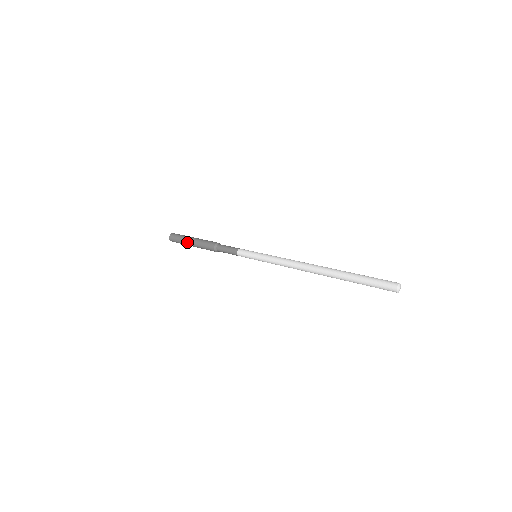
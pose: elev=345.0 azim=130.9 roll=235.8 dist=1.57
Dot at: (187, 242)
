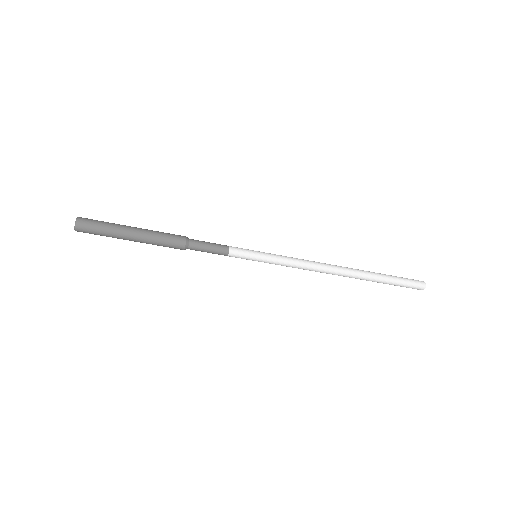
Dot at: occluded
